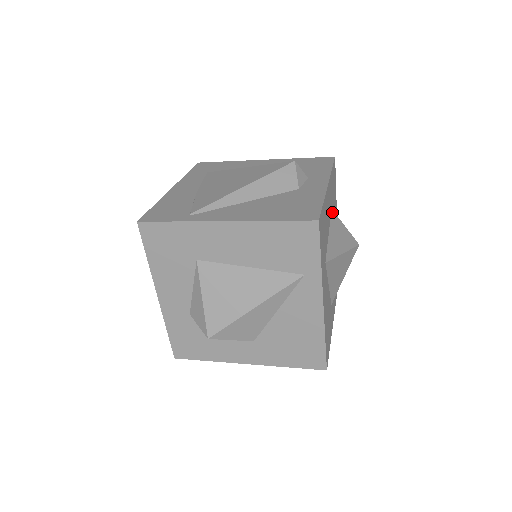
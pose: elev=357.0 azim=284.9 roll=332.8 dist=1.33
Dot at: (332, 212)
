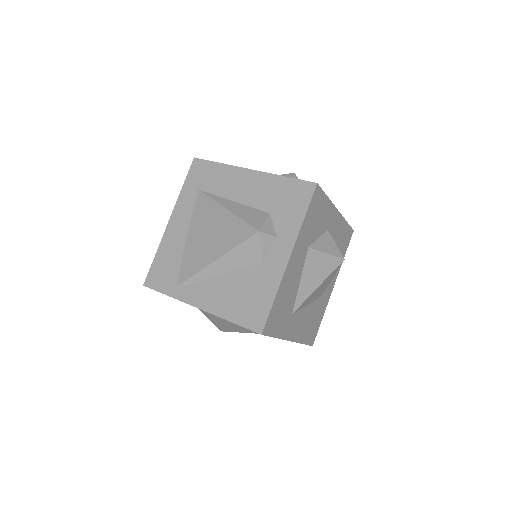
Dot at: (309, 251)
